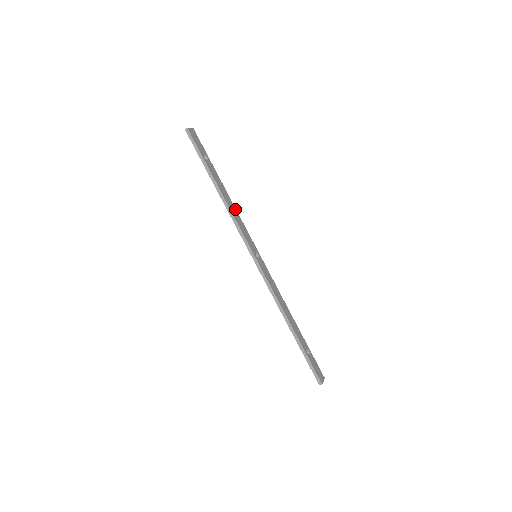
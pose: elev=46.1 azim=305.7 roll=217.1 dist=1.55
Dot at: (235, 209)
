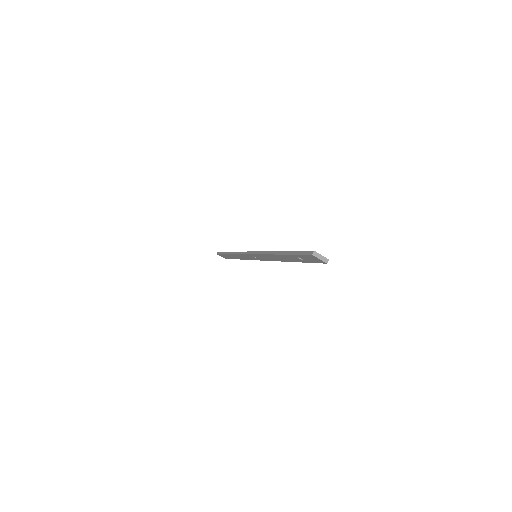
Dot at: occluded
